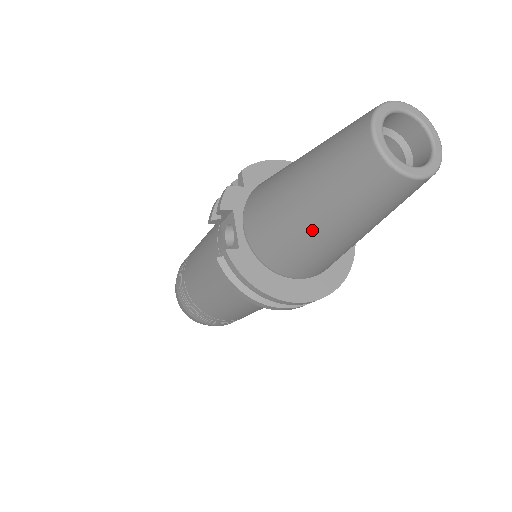
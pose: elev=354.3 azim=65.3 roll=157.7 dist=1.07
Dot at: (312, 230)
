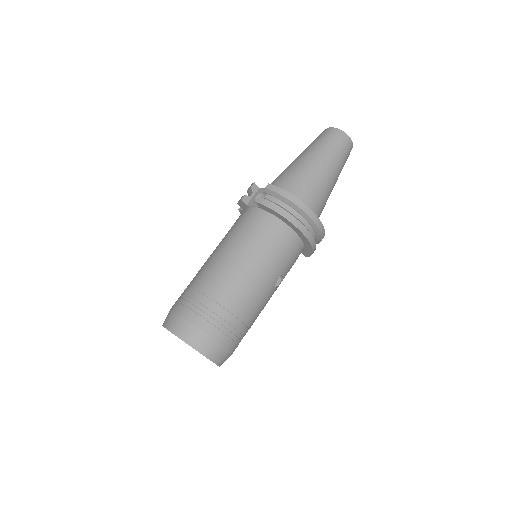
Dot at: (315, 165)
